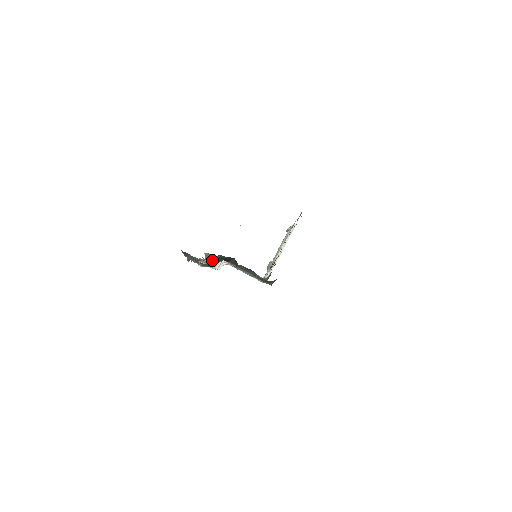
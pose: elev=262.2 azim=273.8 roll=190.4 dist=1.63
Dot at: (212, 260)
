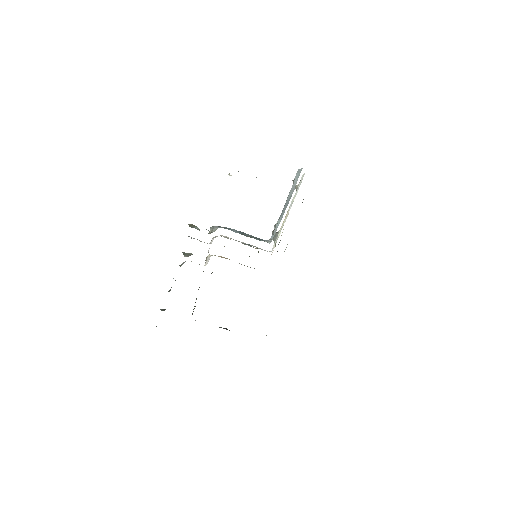
Dot at: occluded
